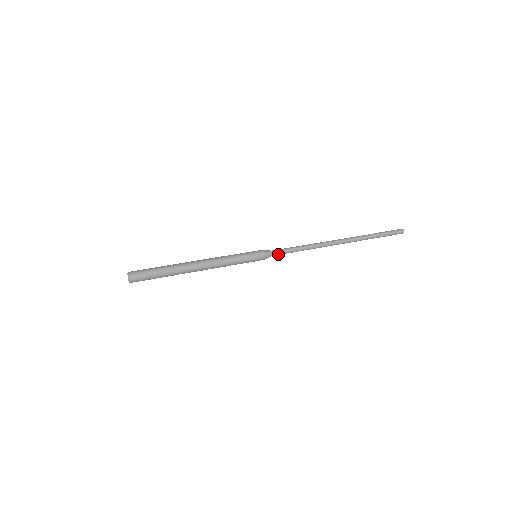
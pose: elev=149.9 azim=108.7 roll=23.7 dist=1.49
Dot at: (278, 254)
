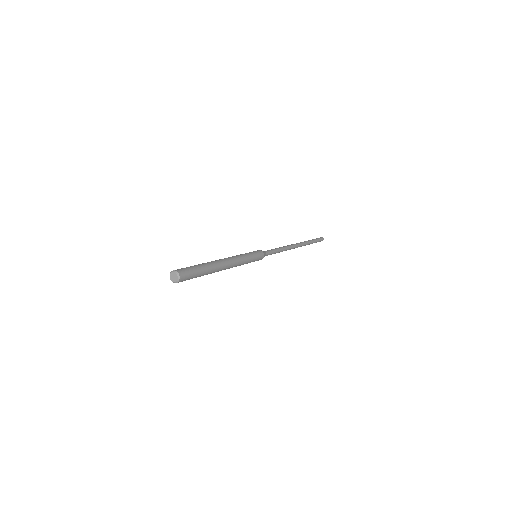
Dot at: occluded
